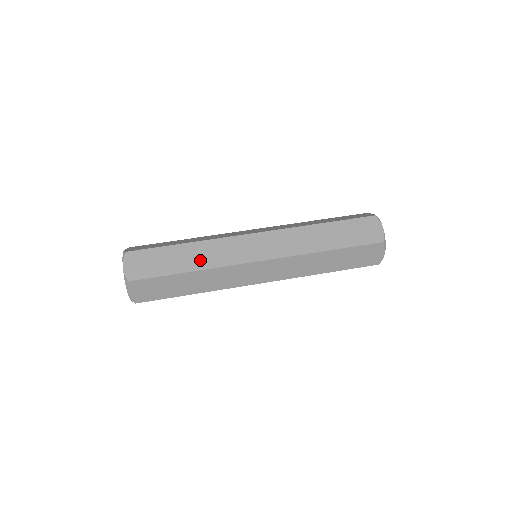
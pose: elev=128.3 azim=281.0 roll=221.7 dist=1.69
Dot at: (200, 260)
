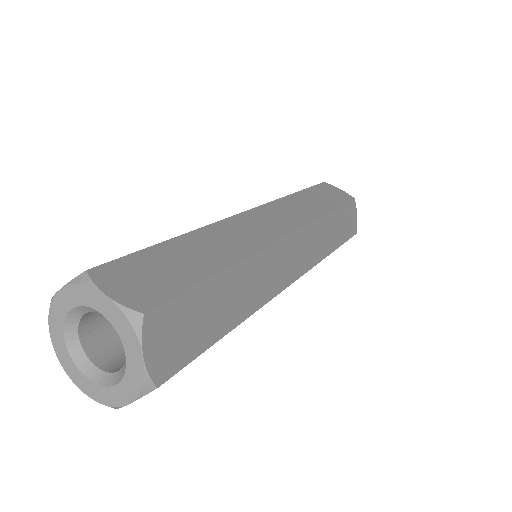
Dot at: occluded
